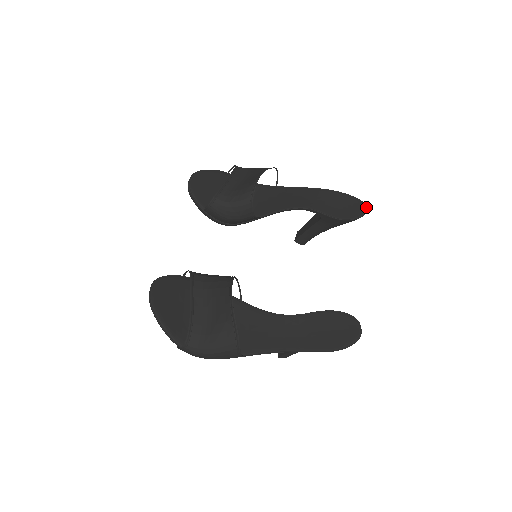
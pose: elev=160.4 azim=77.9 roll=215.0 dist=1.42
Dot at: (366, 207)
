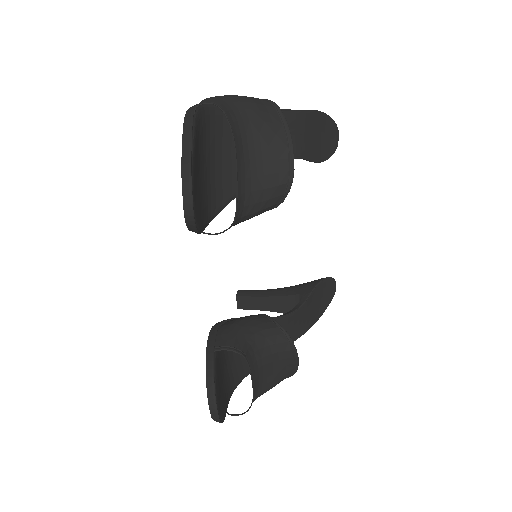
Dot at: occluded
